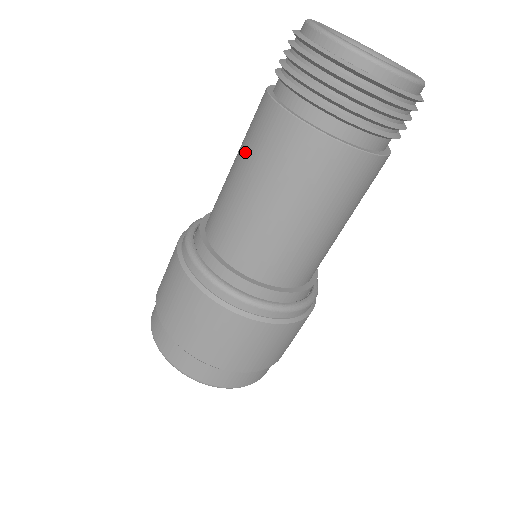
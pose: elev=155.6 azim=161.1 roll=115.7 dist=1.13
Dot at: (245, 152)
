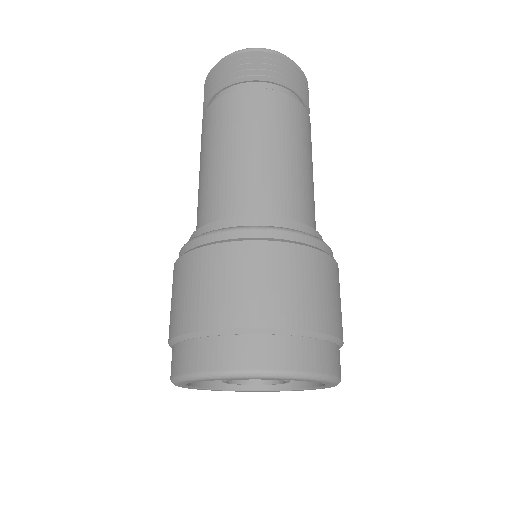
Dot at: (219, 138)
